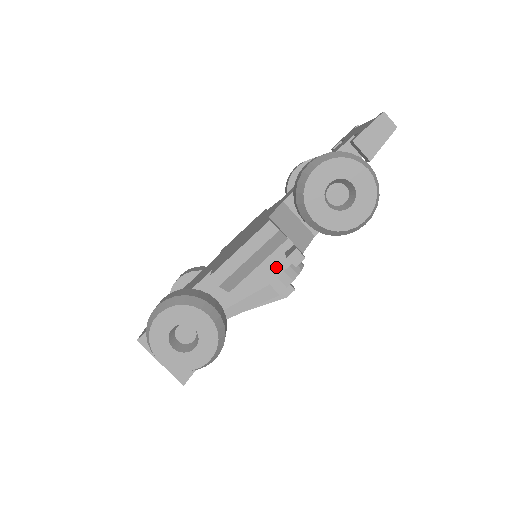
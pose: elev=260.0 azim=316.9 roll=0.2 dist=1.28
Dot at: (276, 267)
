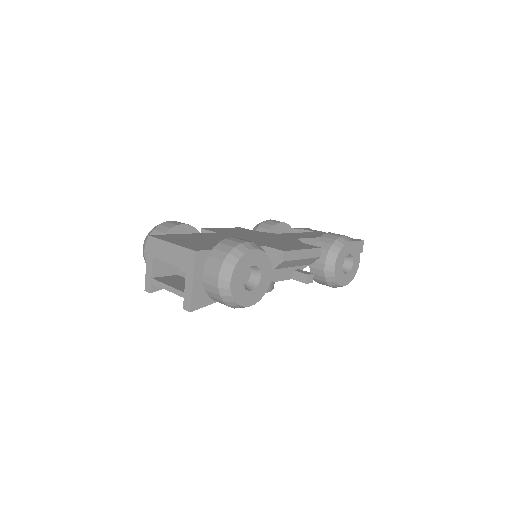
Dot at: (285, 274)
